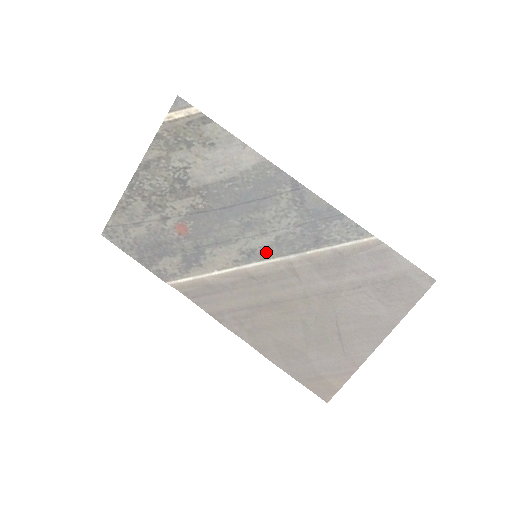
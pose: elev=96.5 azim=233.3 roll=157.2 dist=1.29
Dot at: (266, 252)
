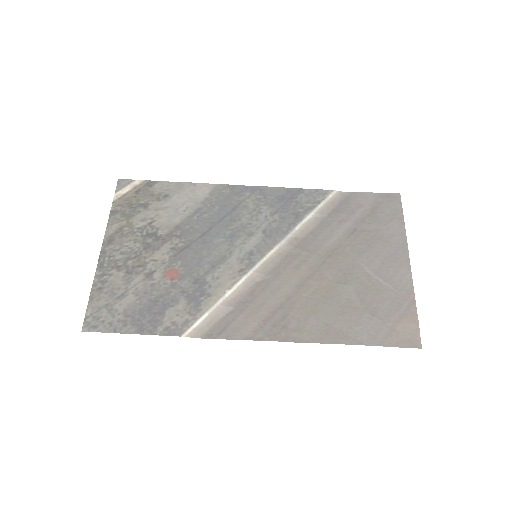
Dot at: (262, 248)
